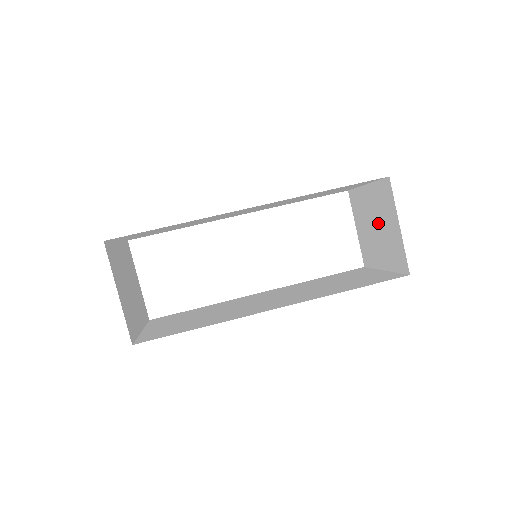
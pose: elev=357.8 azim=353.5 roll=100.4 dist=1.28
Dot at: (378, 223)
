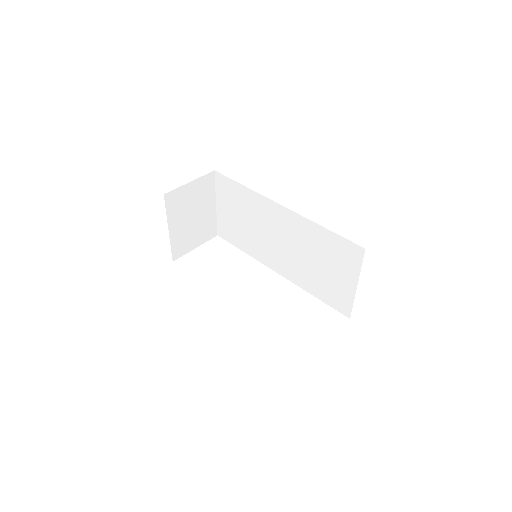
Dot at: occluded
